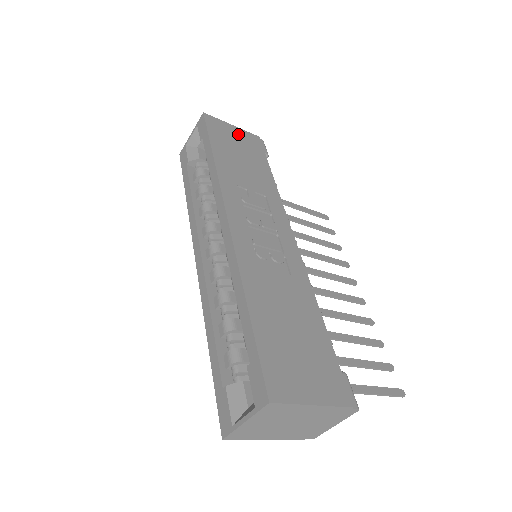
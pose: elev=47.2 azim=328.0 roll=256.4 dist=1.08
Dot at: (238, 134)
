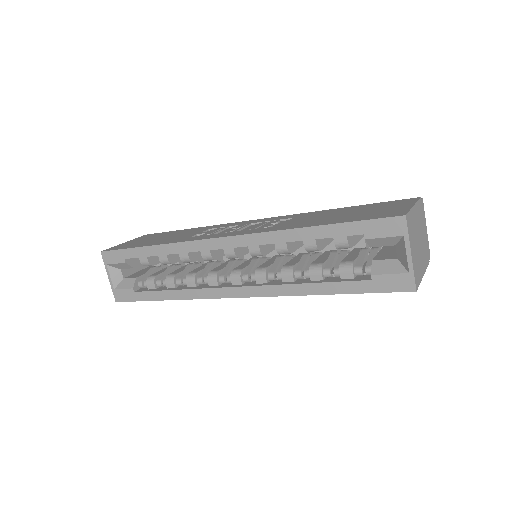
Dot at: (136, 240)
